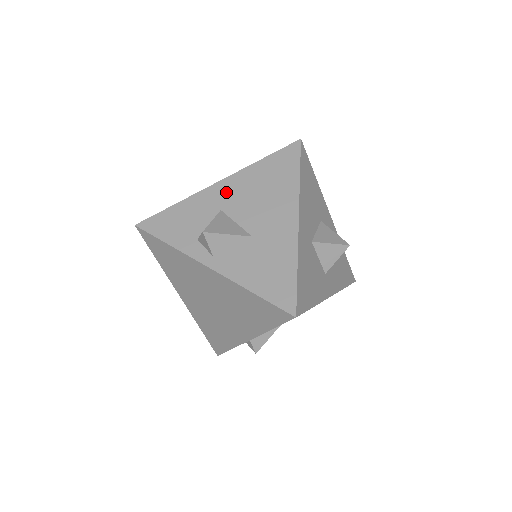
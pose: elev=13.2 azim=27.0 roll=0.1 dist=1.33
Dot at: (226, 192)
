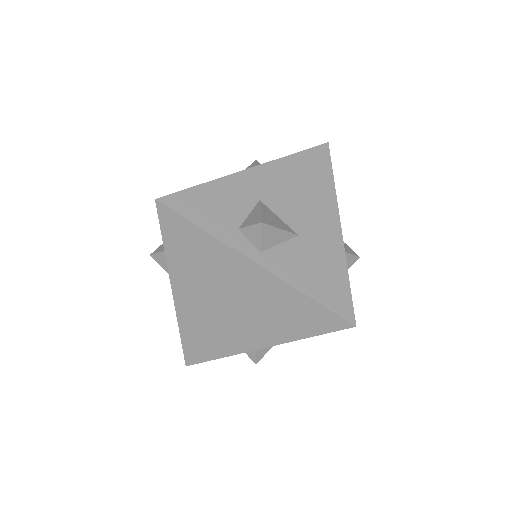
Dot at: (262, 181)
